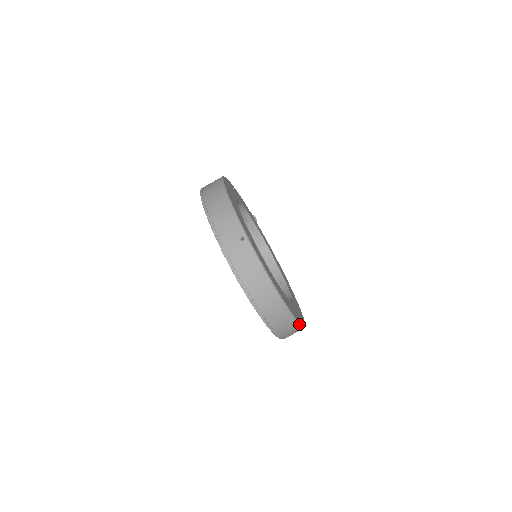
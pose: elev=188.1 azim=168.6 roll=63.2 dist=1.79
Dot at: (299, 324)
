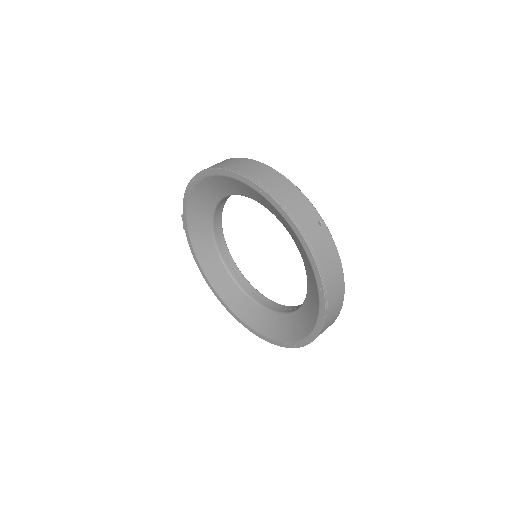
Dot at: occluded
